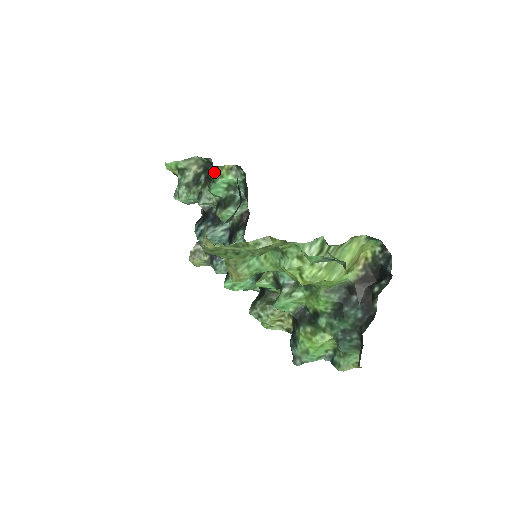
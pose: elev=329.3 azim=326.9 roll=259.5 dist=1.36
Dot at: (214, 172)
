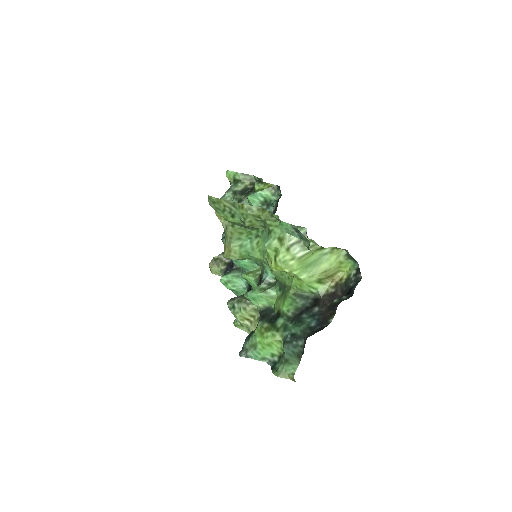
Dot at: (258, 185)
